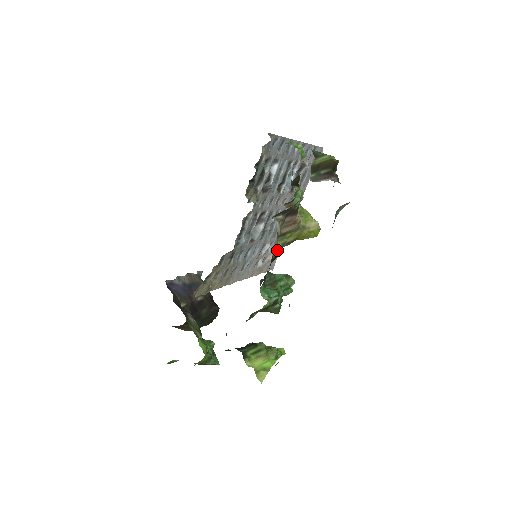
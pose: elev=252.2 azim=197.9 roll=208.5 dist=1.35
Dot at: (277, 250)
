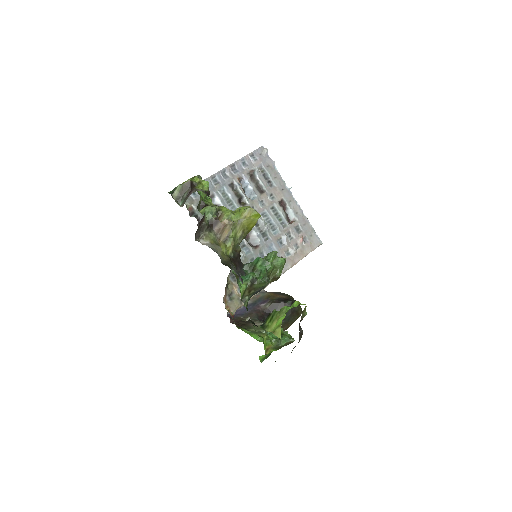
Dot at: (230, 250)
